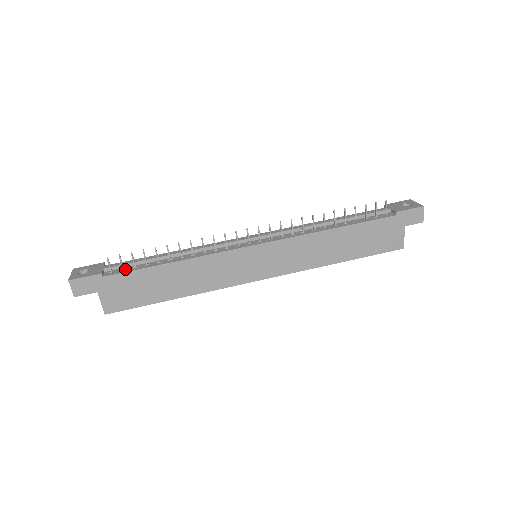
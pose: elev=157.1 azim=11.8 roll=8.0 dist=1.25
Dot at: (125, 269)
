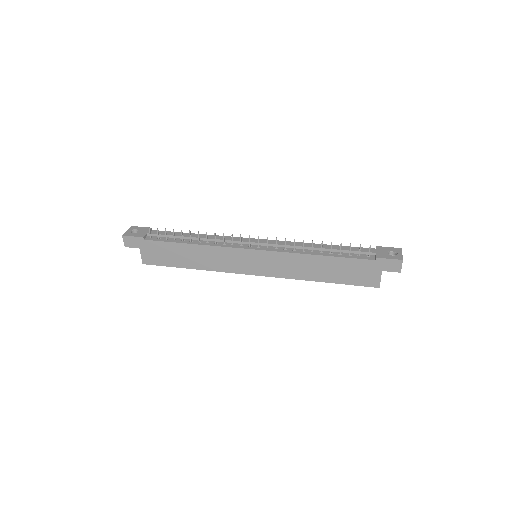
Dot at: (160, 238)
